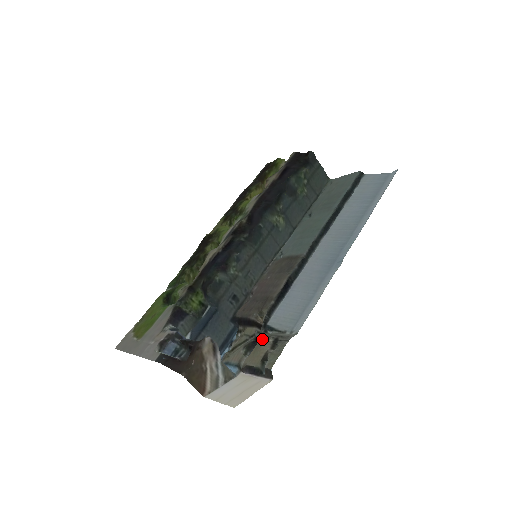
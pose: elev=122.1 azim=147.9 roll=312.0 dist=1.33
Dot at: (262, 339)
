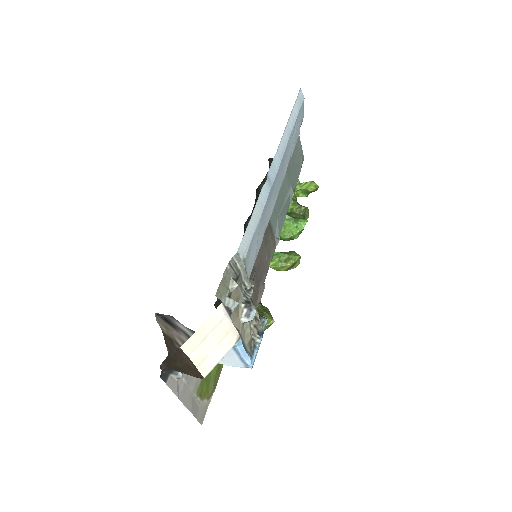
Dot at: (240, 293)
